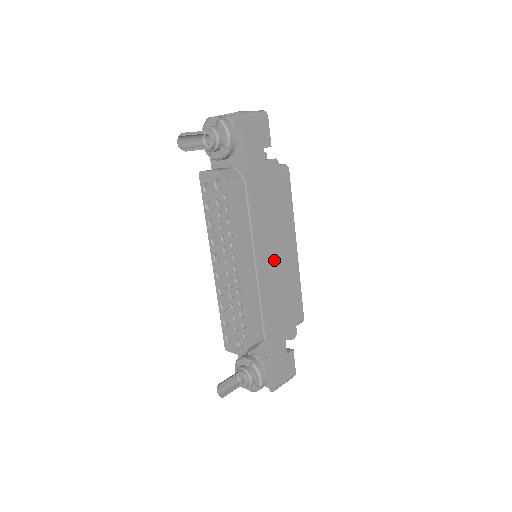
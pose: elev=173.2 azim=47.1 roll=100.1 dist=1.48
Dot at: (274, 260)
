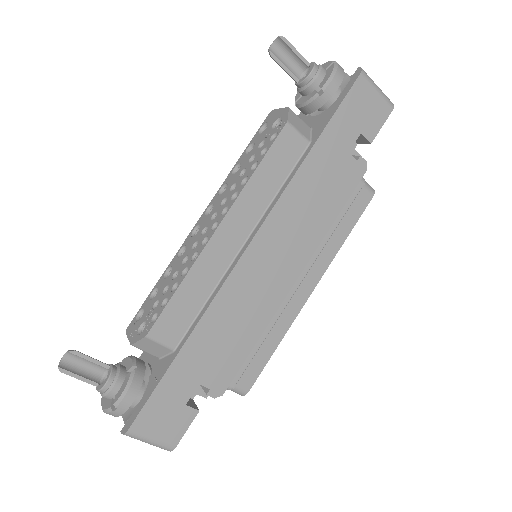
Dot at: (270, 267)
